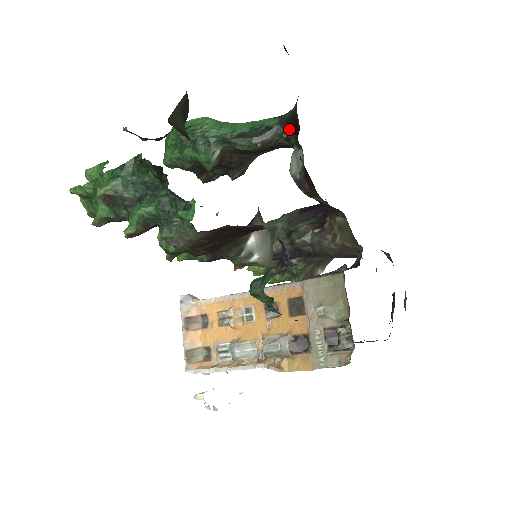
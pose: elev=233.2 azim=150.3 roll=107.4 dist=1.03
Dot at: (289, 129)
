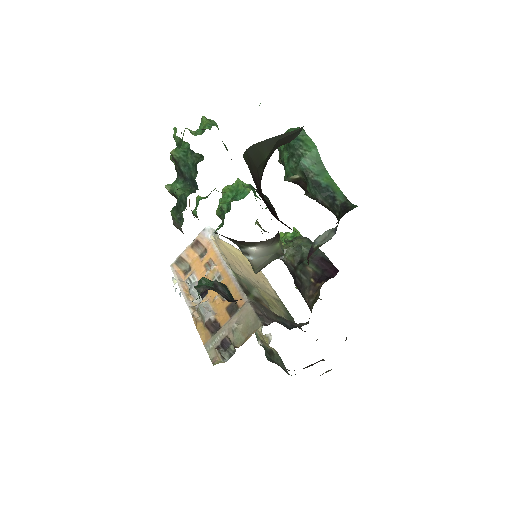
Dot at: (341, 215)
